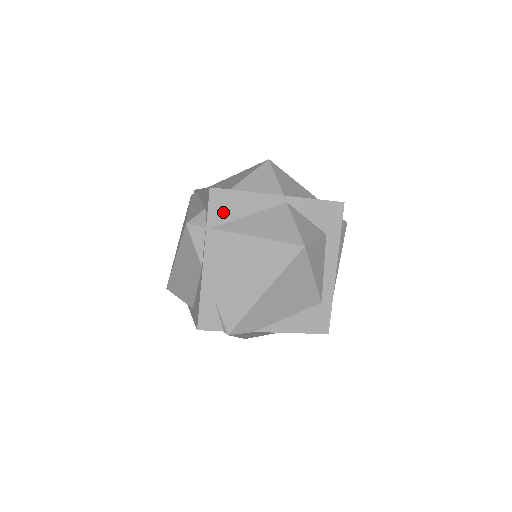
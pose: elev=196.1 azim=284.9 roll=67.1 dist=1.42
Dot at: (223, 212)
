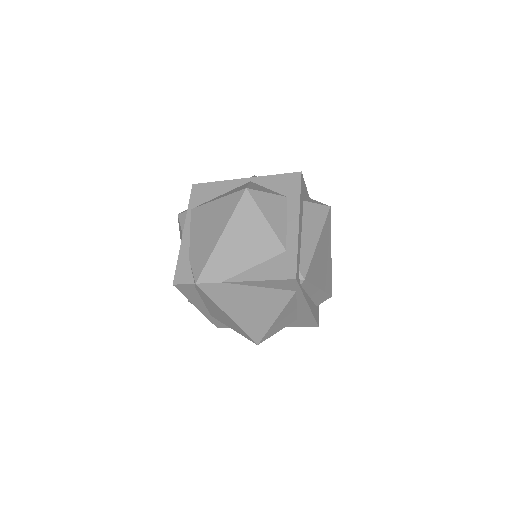
Dot at: (201, 197)
